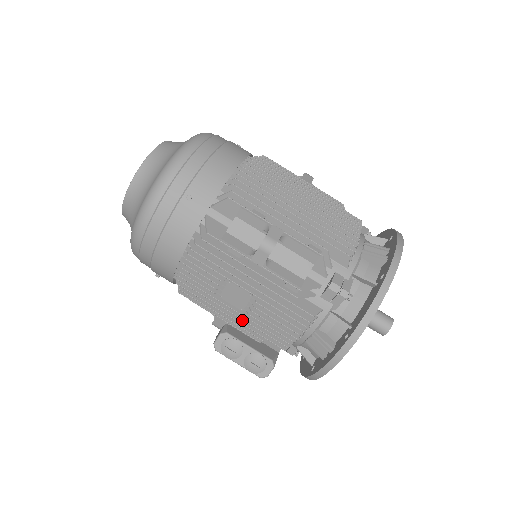
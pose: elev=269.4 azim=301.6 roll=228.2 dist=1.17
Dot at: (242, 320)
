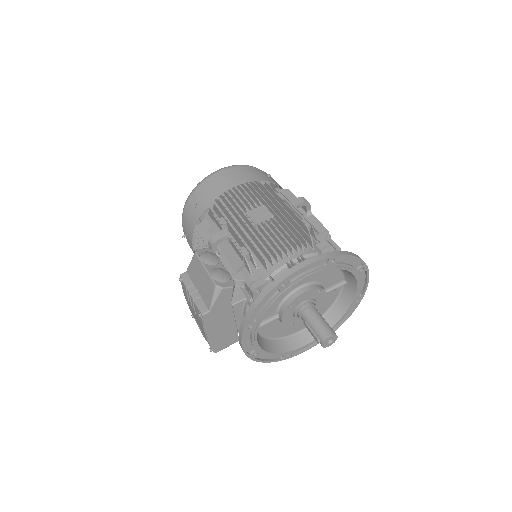
Dot at: (245, 235)
